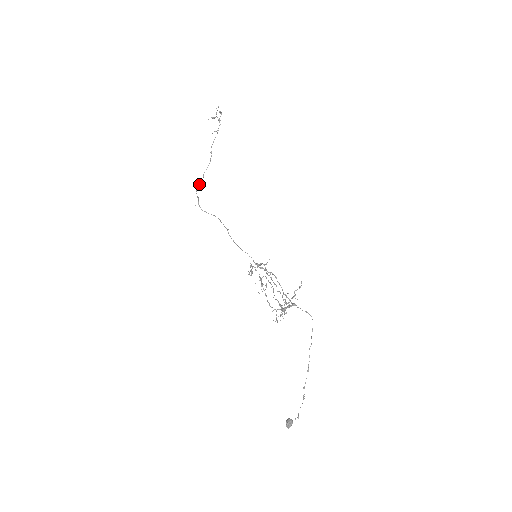
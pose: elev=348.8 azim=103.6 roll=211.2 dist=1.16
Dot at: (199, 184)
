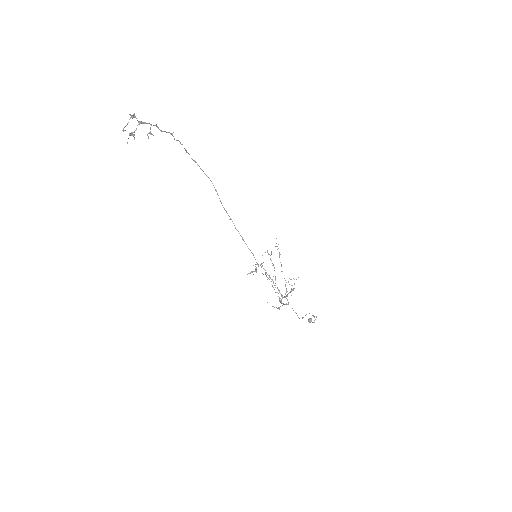
Dot at: occluded
